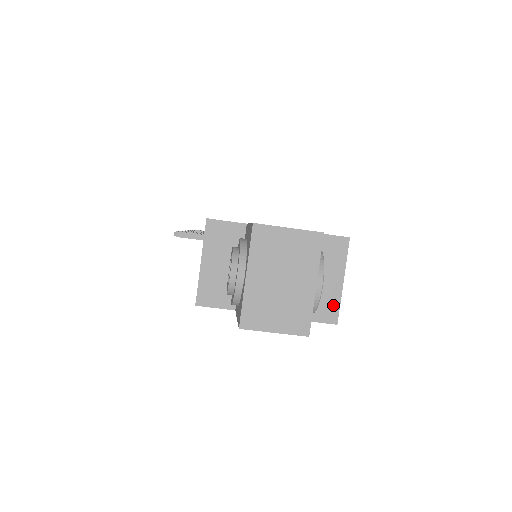
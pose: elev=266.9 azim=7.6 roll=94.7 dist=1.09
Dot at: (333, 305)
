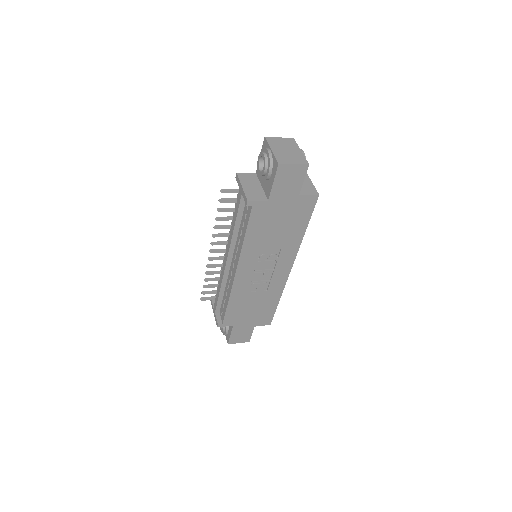
Dot at: (313, 189)
